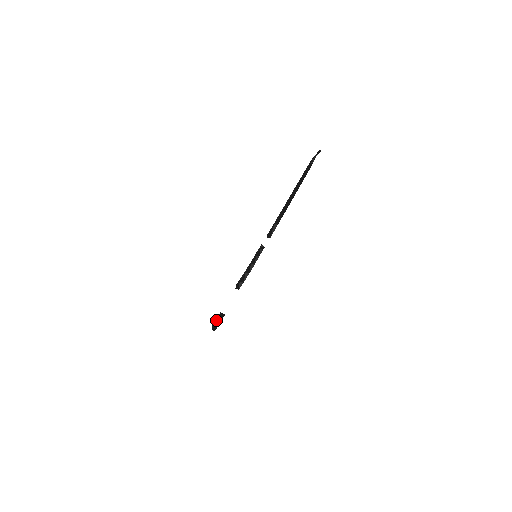
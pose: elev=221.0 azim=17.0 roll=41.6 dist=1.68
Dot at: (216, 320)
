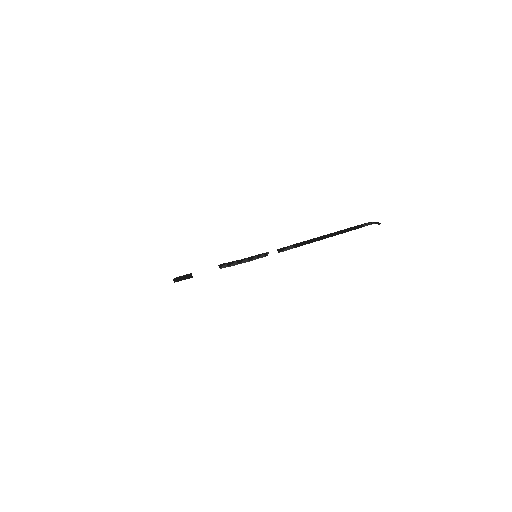
Dot at: (183, 275)
